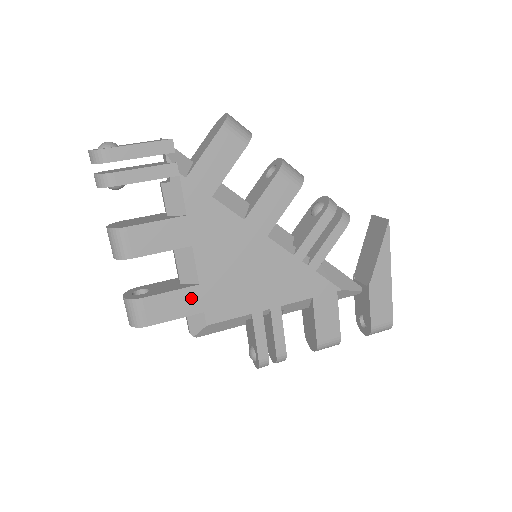
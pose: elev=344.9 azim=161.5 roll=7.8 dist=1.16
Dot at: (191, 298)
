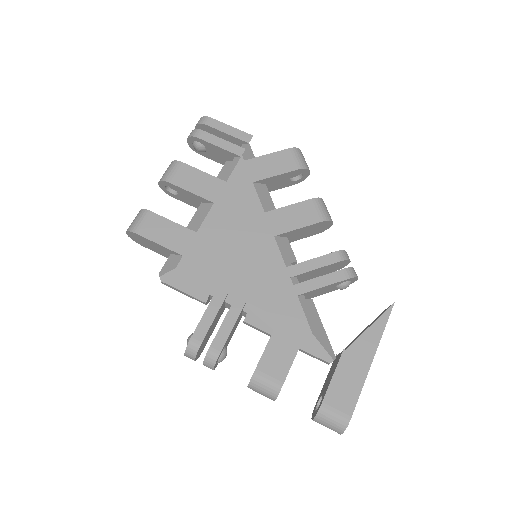
Dot at: (183, 238)
